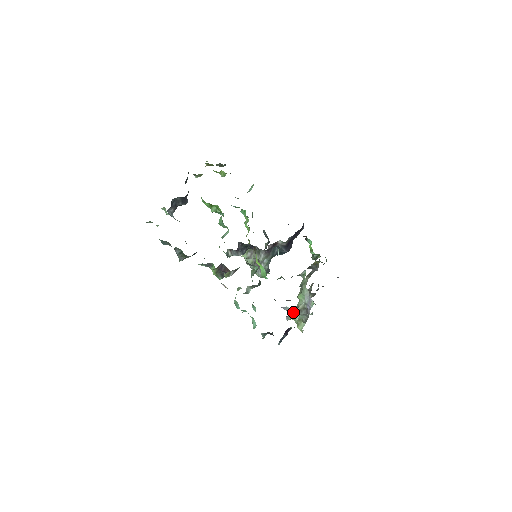
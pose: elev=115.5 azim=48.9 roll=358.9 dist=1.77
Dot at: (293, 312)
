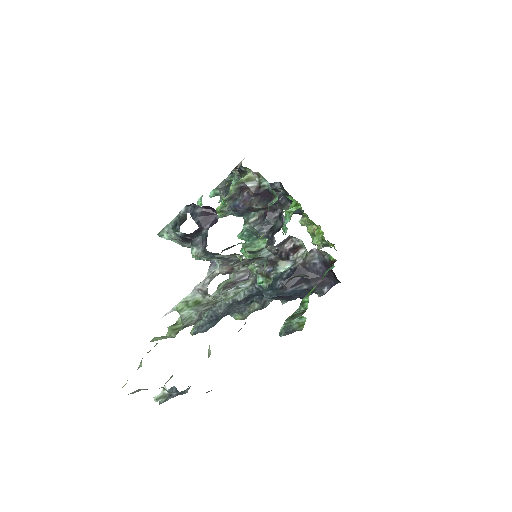
Dot at: (205, 288)
